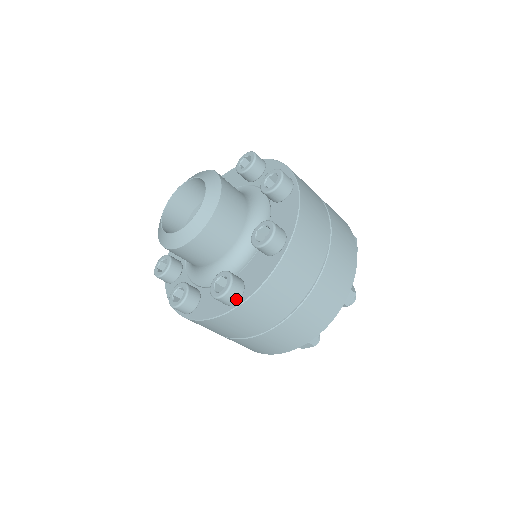
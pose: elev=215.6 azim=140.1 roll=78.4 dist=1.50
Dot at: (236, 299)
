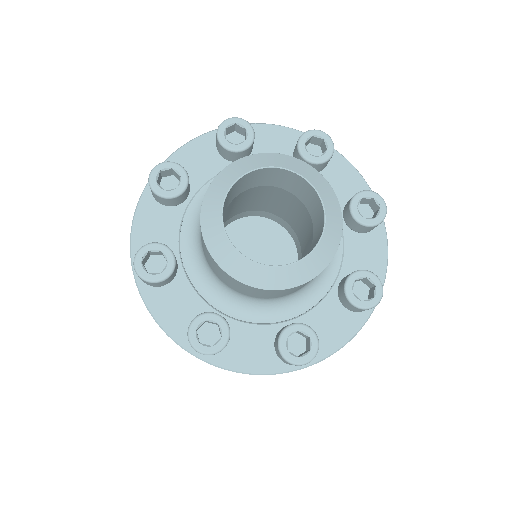
Dot at: occluded
